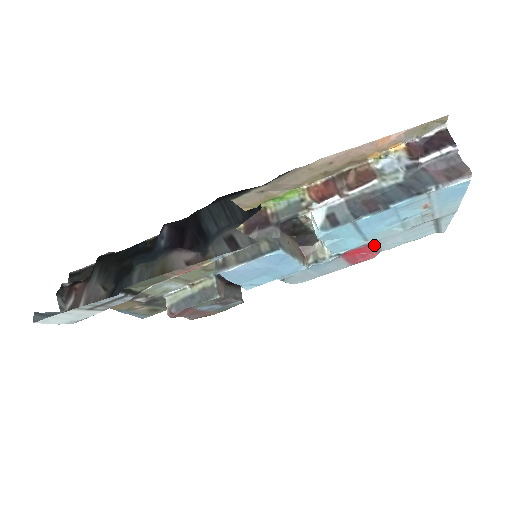
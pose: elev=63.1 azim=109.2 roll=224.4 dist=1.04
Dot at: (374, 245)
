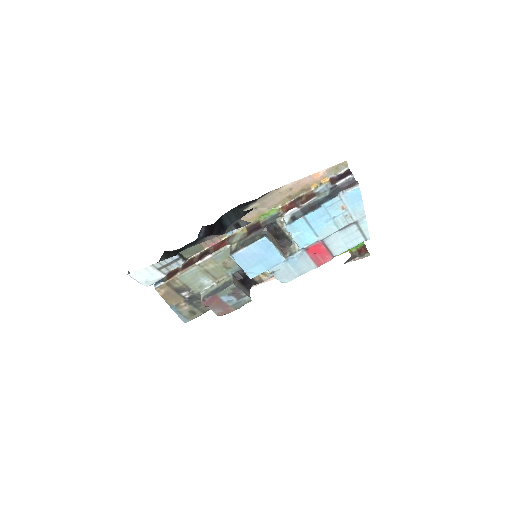
Dot at: (326, 246)
